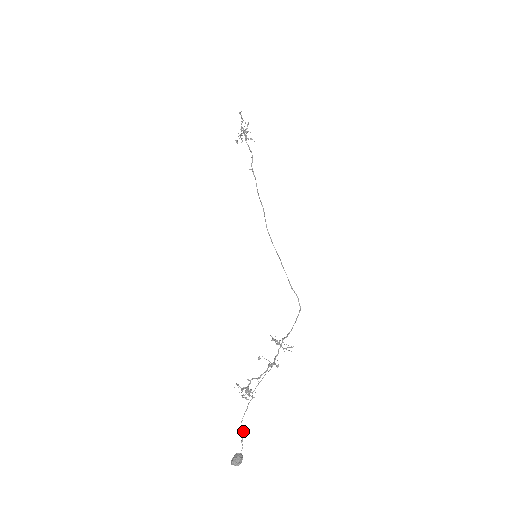
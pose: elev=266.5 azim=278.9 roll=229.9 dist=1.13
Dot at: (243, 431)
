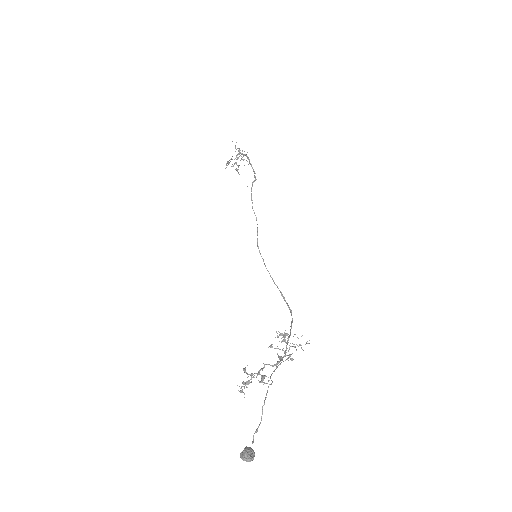
Dot at: (261, 418)
